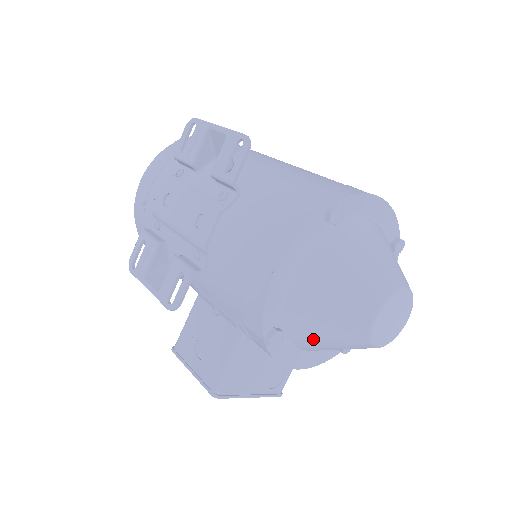
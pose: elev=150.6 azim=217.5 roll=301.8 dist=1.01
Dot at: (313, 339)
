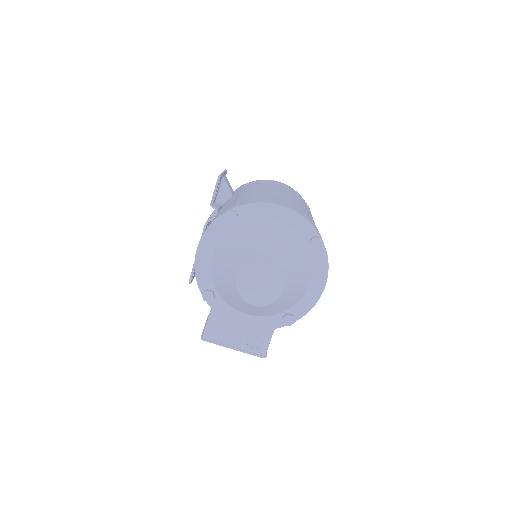
Dot at: (229, 299)
